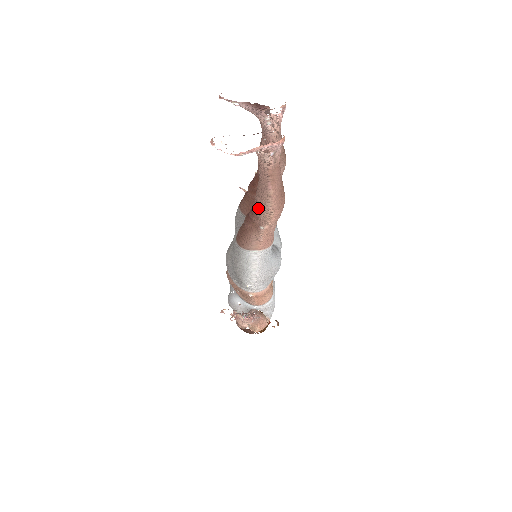
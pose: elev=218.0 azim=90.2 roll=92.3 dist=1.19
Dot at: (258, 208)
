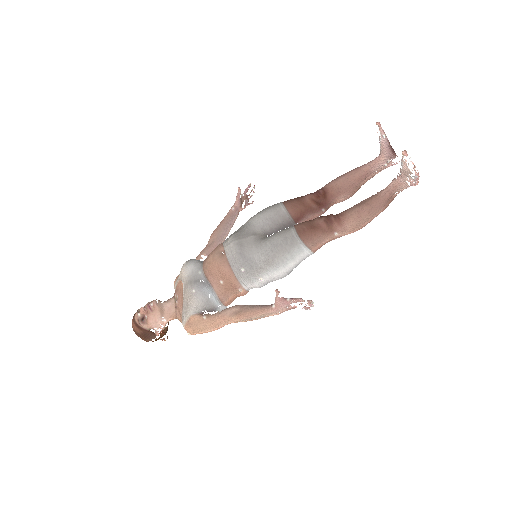
Dot at: (356, 217)
